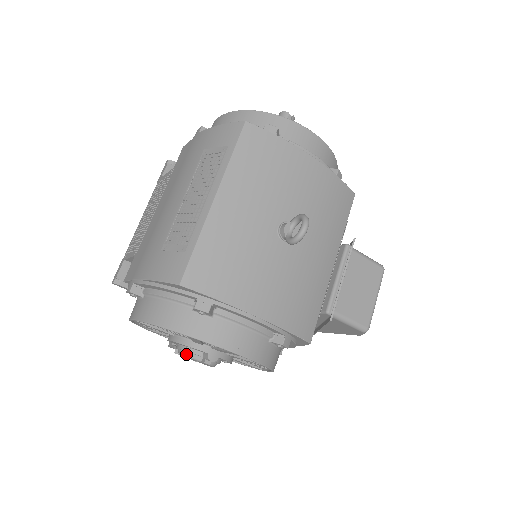
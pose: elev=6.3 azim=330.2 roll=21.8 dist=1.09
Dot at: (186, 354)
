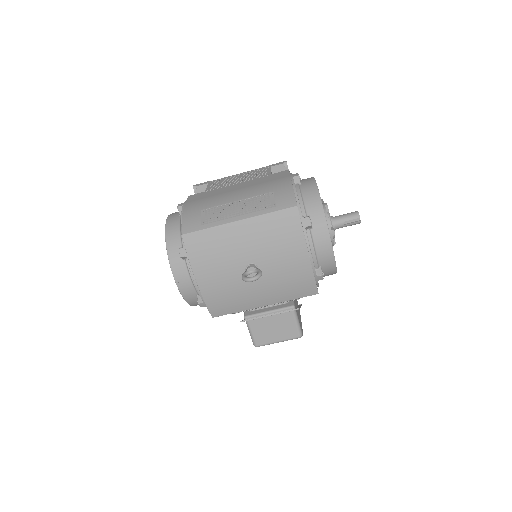
Dot at: occluded
